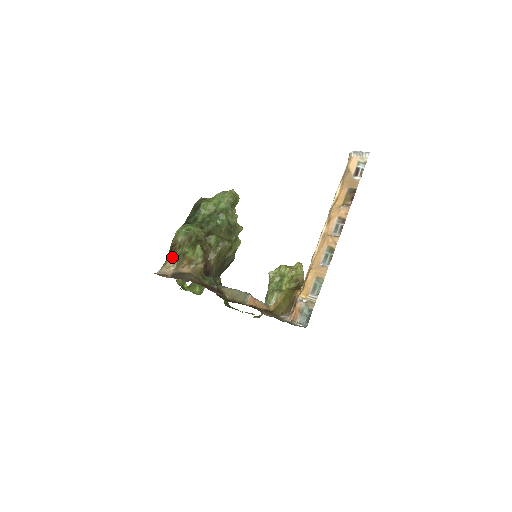
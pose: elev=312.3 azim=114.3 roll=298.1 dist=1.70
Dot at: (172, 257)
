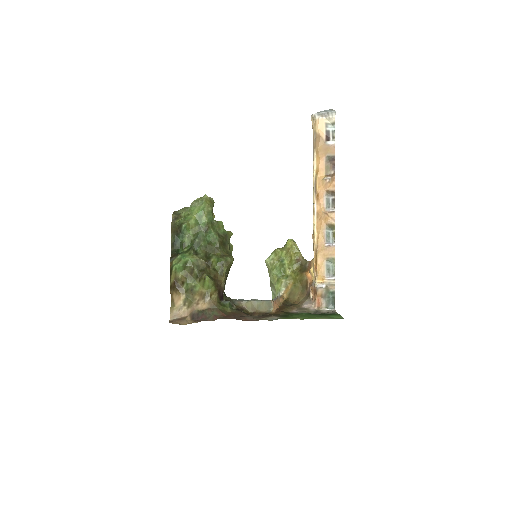
Dot at: (179, 296)
